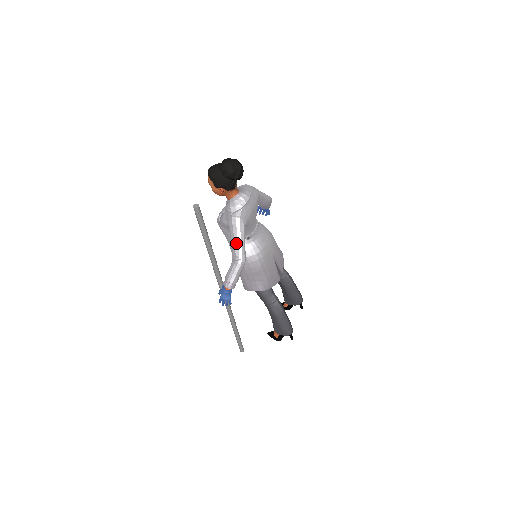
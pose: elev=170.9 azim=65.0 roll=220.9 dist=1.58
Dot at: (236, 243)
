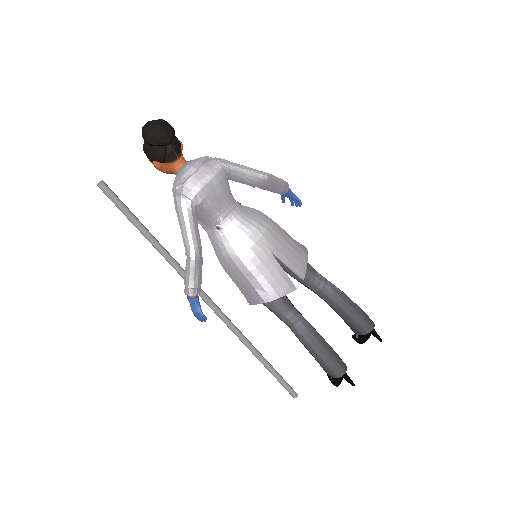
Dot at: (182, 231)
